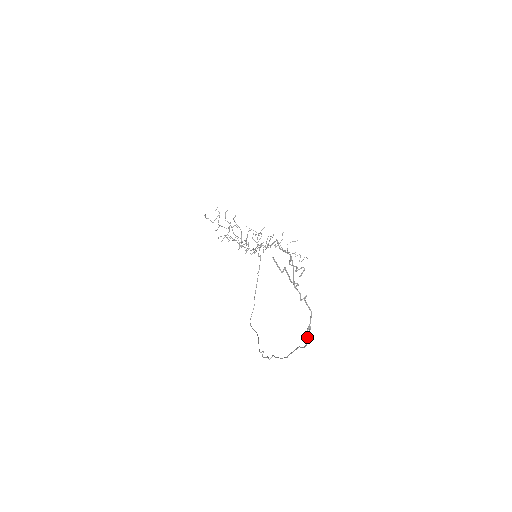
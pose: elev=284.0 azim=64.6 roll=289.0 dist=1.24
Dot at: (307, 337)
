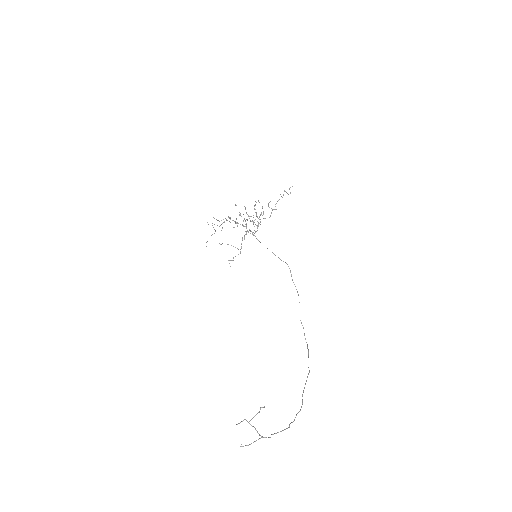
Dot at: occluded
